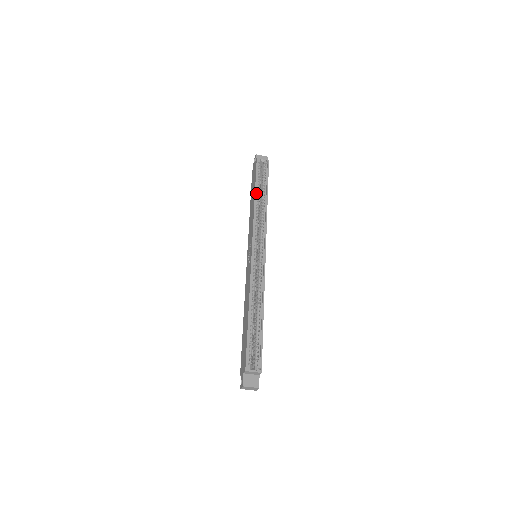
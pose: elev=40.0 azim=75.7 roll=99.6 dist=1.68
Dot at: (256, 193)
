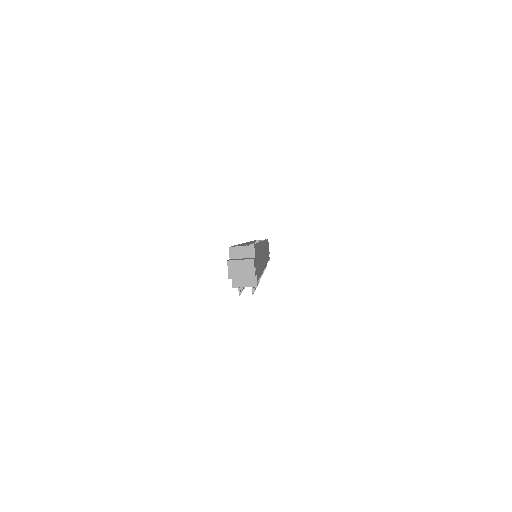
Dot at: (254, 242)
